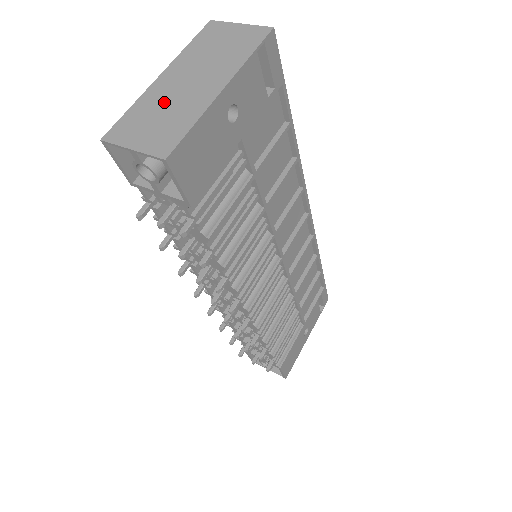
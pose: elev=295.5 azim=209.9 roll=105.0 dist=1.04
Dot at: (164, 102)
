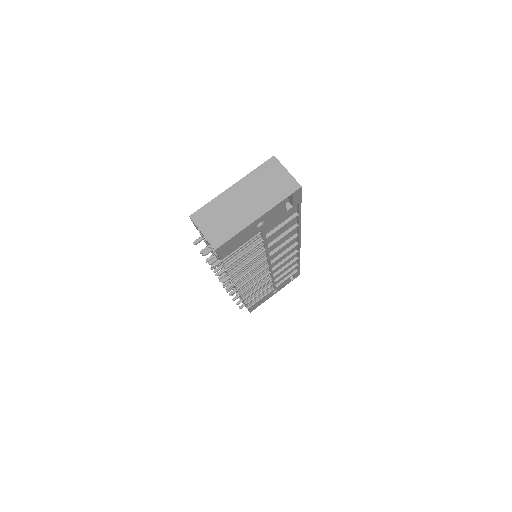
Dot at: (227, 209)
